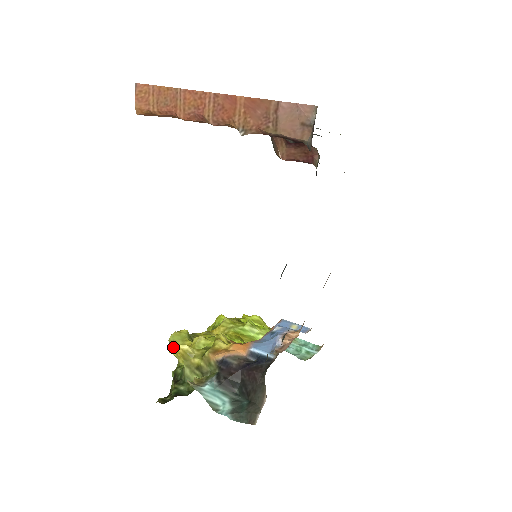
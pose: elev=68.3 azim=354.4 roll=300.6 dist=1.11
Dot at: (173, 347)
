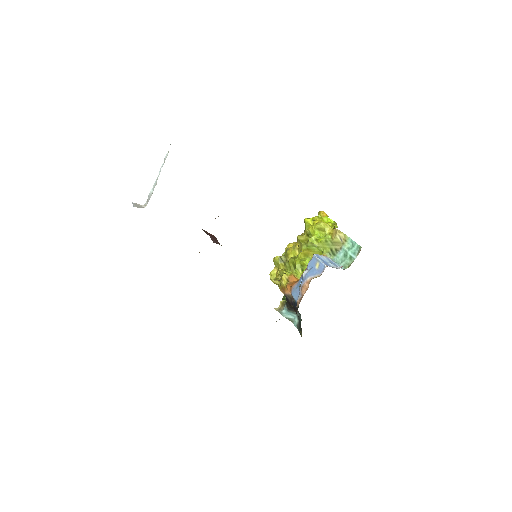
Dot at: (270, 278)
